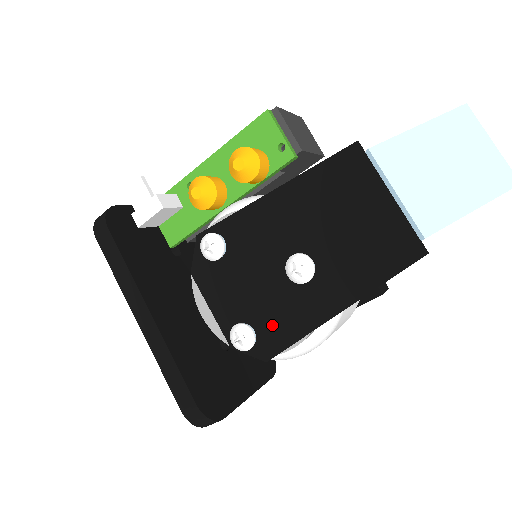
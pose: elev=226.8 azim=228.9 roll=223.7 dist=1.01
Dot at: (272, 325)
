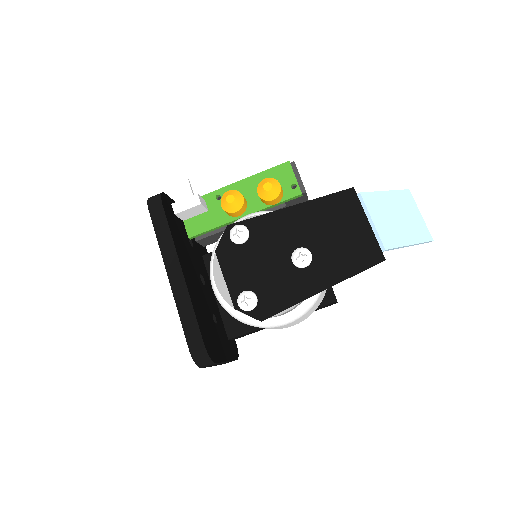
Dot at: (272, 295)
